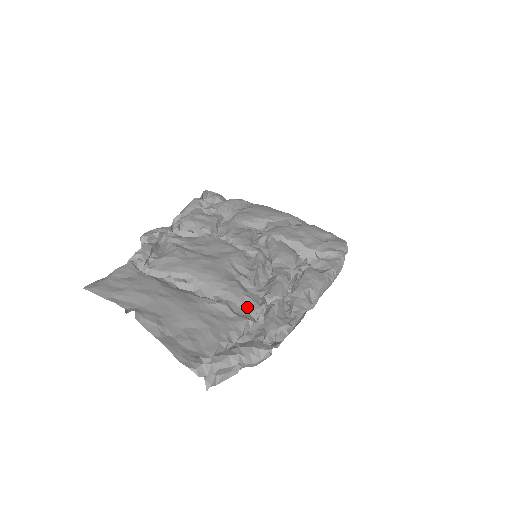
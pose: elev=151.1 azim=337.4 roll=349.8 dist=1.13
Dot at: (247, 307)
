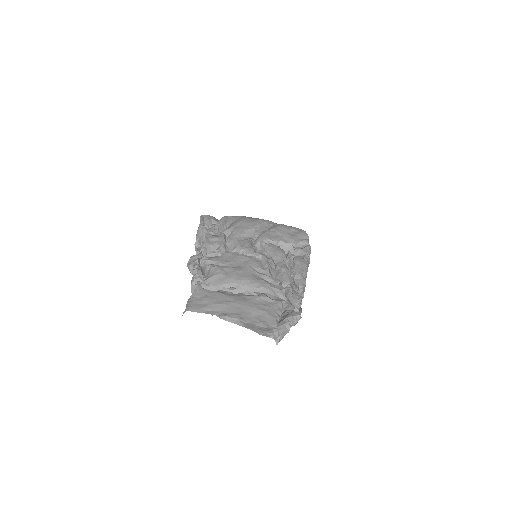
Dot at: (276, 294)
